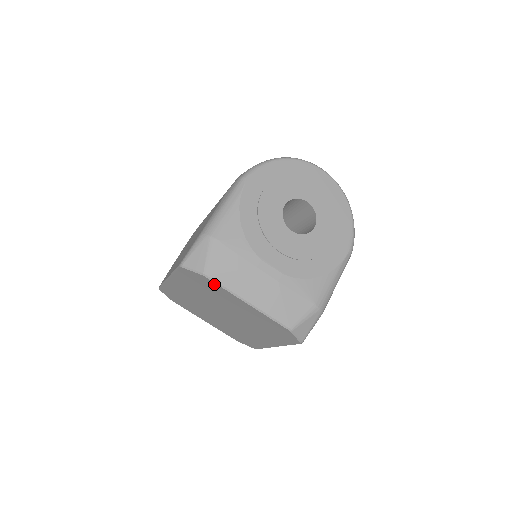
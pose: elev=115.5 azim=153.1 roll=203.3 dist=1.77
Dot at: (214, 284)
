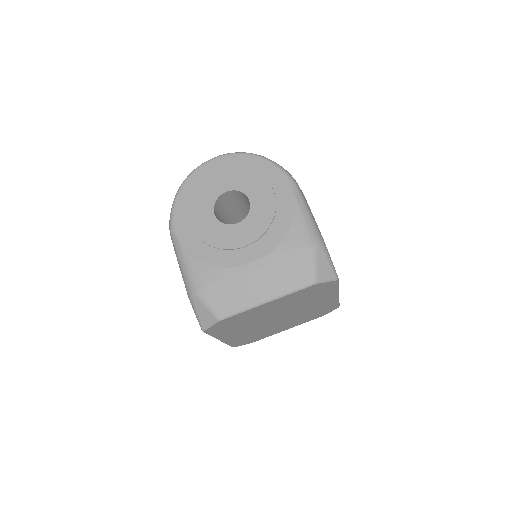
Dot at: (233, 317)
